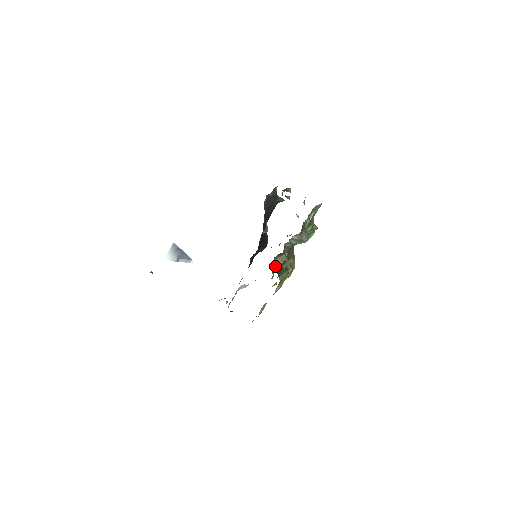
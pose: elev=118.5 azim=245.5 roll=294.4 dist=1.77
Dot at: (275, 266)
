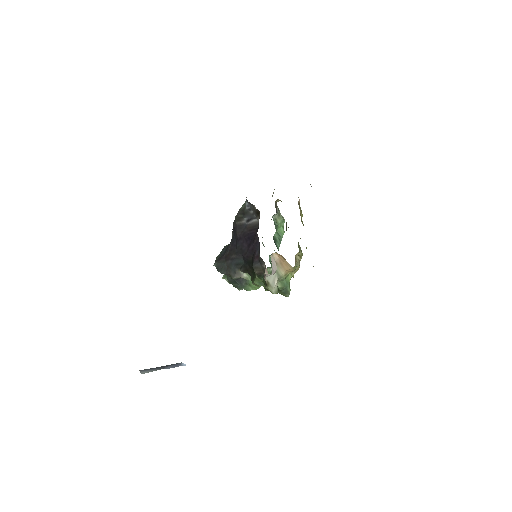
Dot at: occluded
